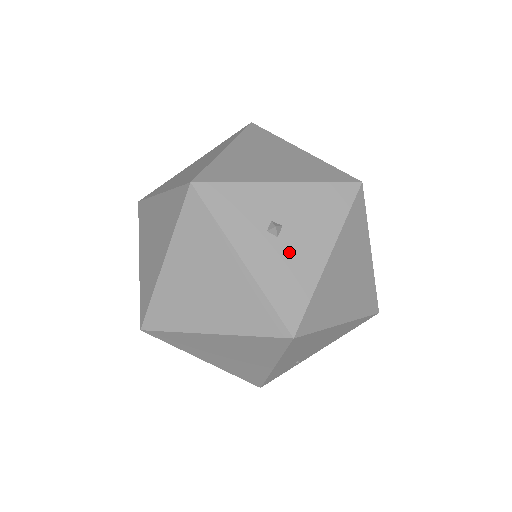
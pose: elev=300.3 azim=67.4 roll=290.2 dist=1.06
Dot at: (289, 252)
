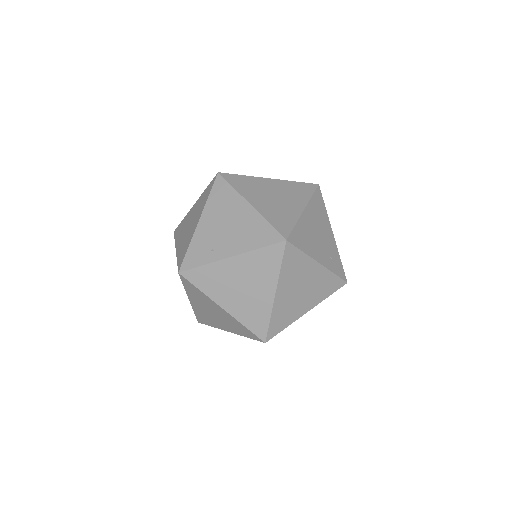
Dot at: occluded
